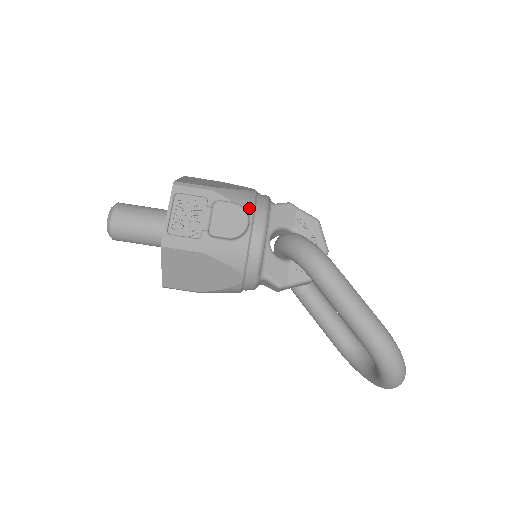
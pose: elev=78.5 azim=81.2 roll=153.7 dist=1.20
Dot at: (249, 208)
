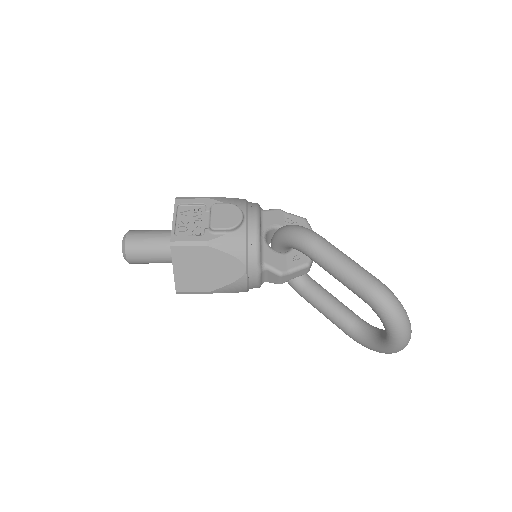
Dot at: (242, 207)
